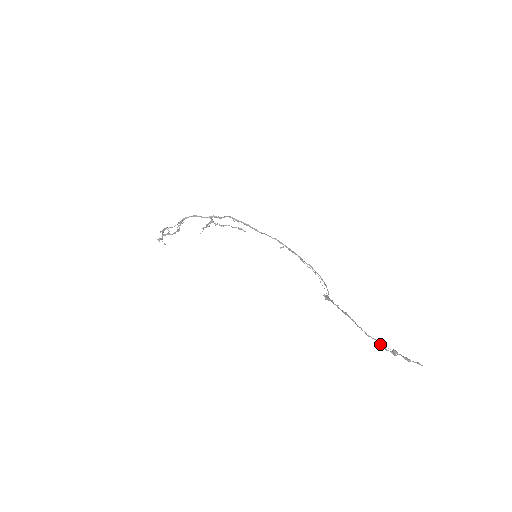
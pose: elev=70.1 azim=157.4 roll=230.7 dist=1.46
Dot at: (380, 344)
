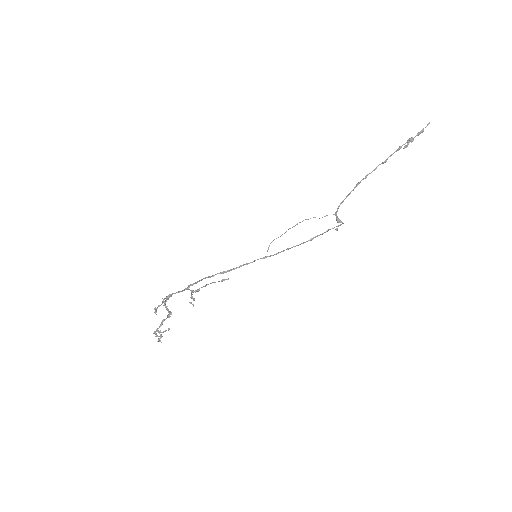
Dot at: (397, 149)
